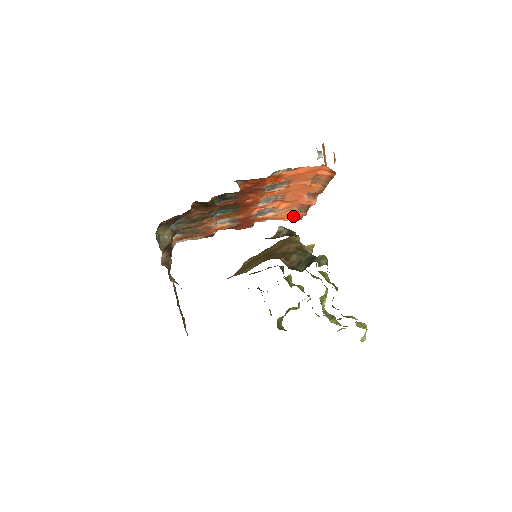
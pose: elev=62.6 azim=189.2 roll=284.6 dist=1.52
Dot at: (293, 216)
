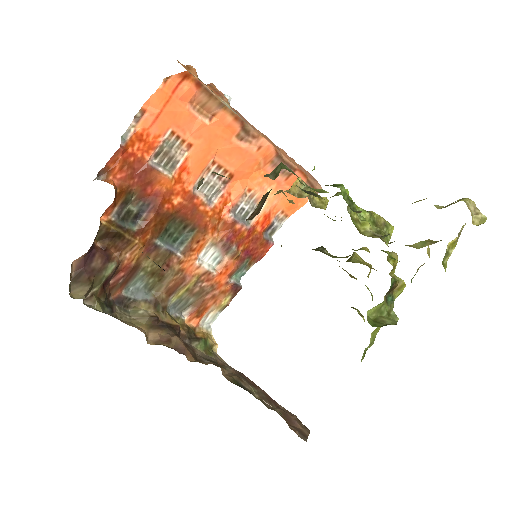
Dot at: occluded
